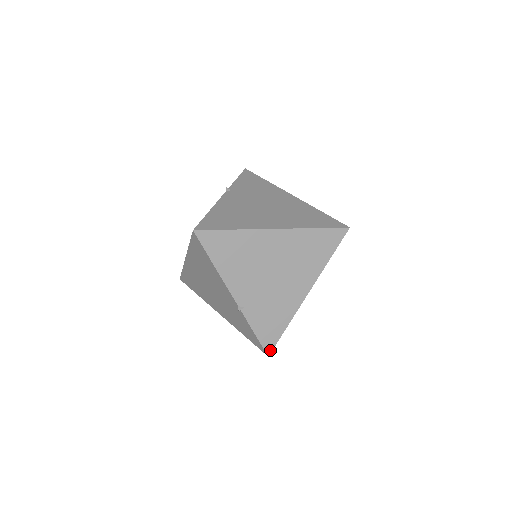
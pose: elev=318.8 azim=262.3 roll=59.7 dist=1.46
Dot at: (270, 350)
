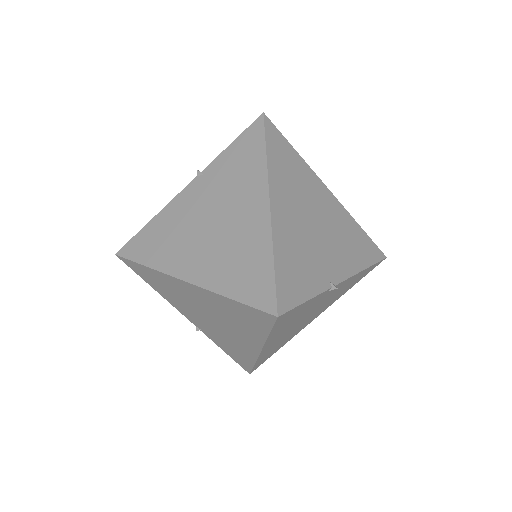
Dot at: (248, 371)
